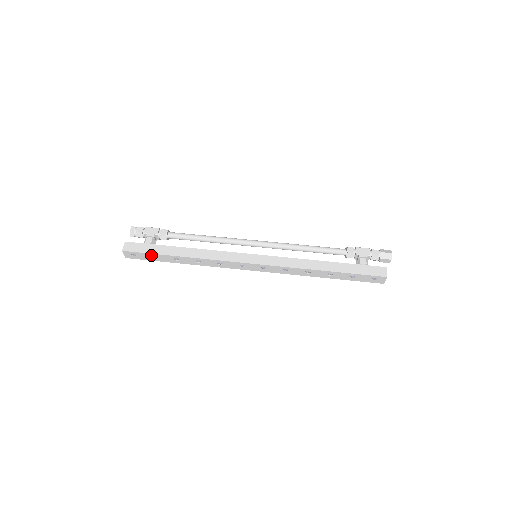
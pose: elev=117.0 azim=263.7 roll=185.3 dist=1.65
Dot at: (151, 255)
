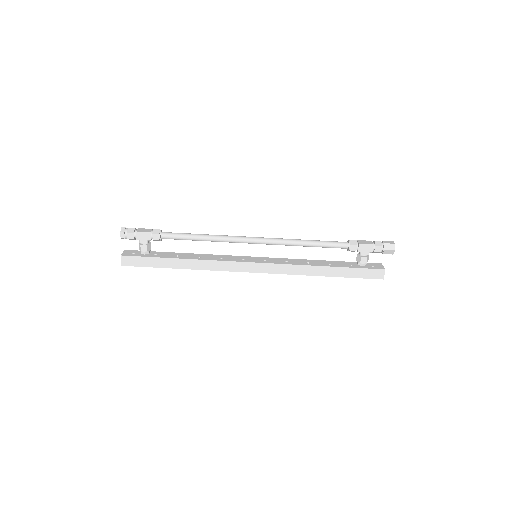
Dot at: (151, 266)
